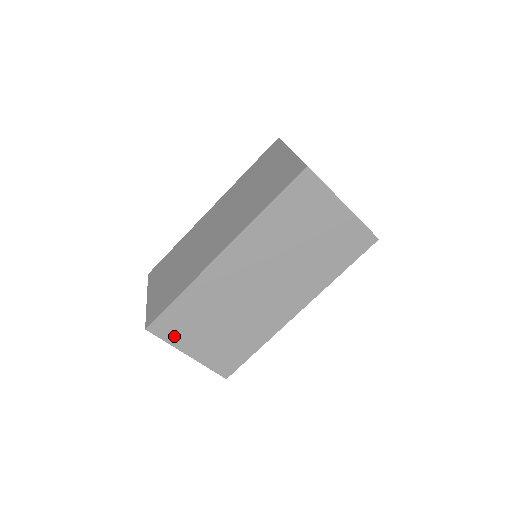
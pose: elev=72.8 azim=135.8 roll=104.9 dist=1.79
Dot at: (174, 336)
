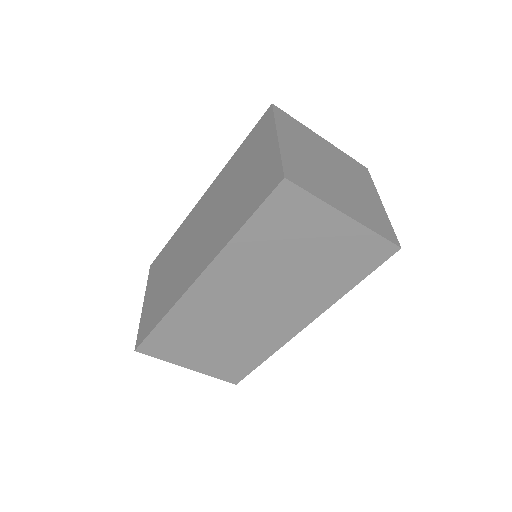
Dot at: (167, 354)
